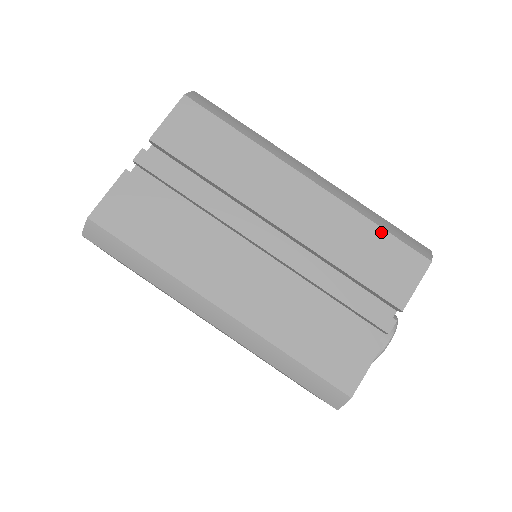
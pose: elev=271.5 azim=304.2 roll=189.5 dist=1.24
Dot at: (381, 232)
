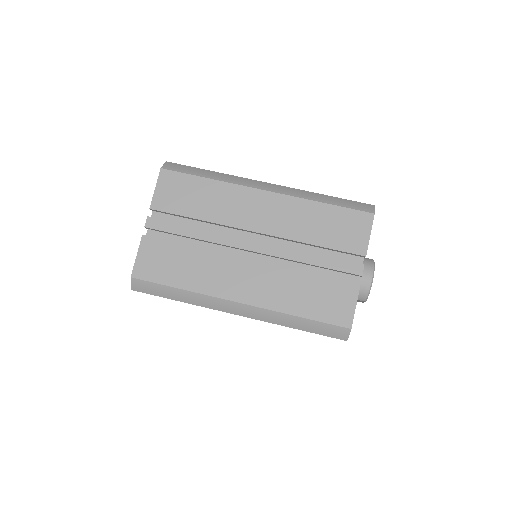
Dot at: (331, 207)
